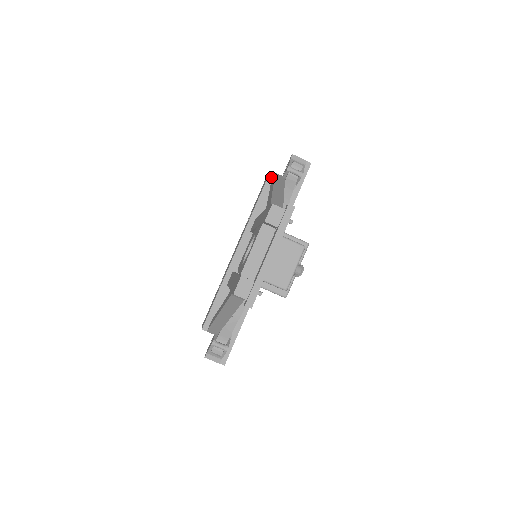
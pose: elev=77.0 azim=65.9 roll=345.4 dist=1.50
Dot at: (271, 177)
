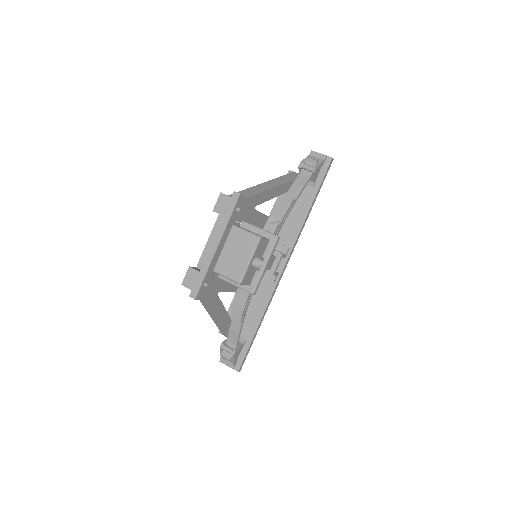
Dot at: occluded
